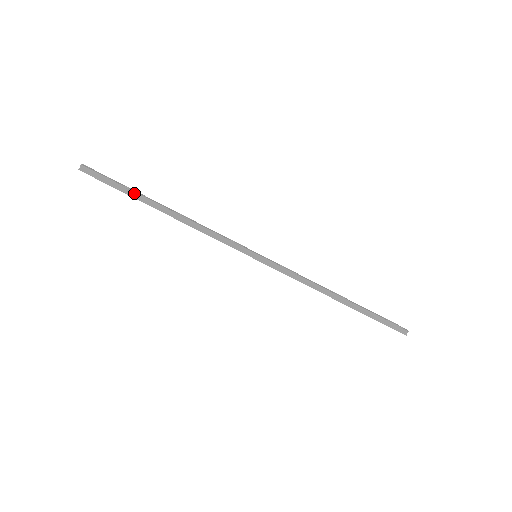
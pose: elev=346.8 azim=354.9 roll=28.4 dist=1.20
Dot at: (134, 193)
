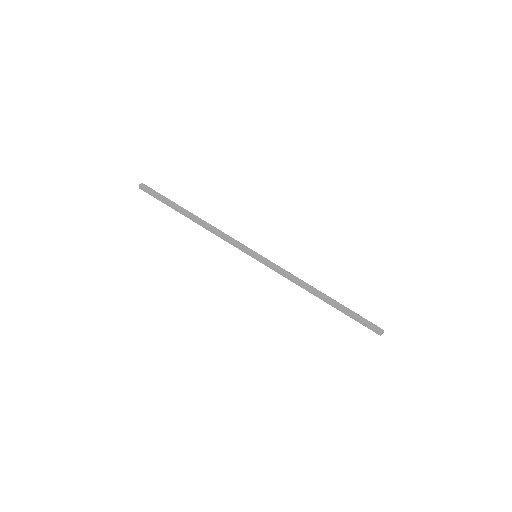
Dot at: (173, 203)
